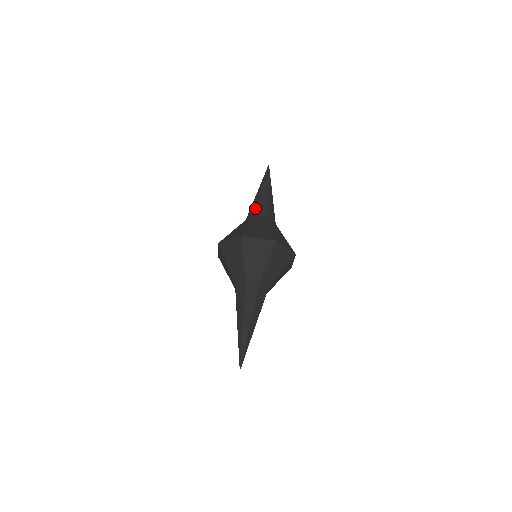
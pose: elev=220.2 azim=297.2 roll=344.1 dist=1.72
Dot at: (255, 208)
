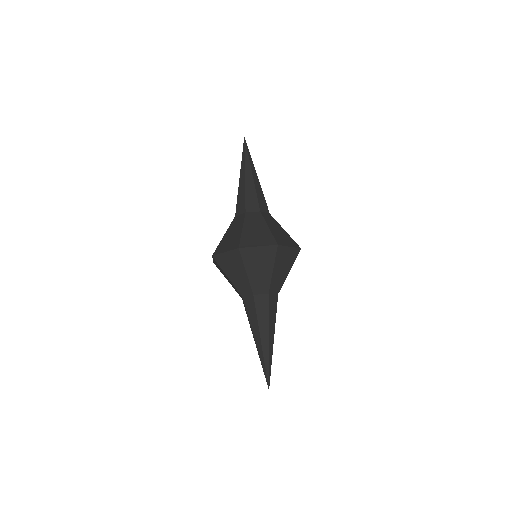
Dot at: (236, 204)
